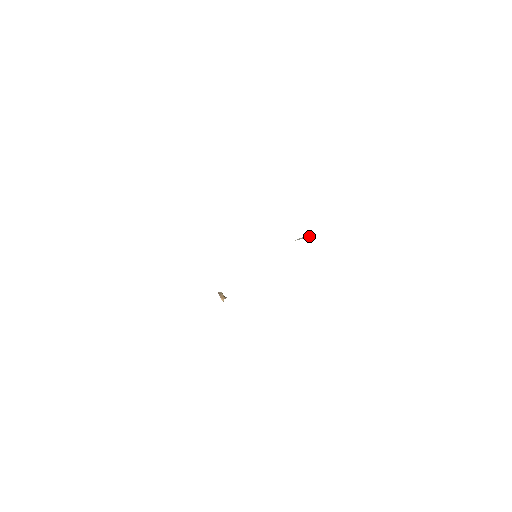
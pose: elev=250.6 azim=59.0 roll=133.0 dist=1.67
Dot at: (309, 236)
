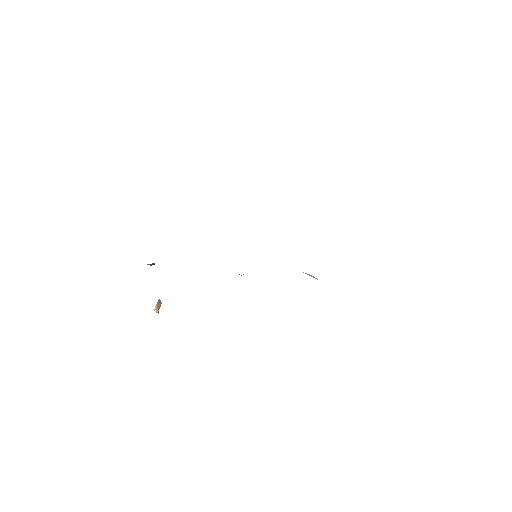
Dot at: occluded
